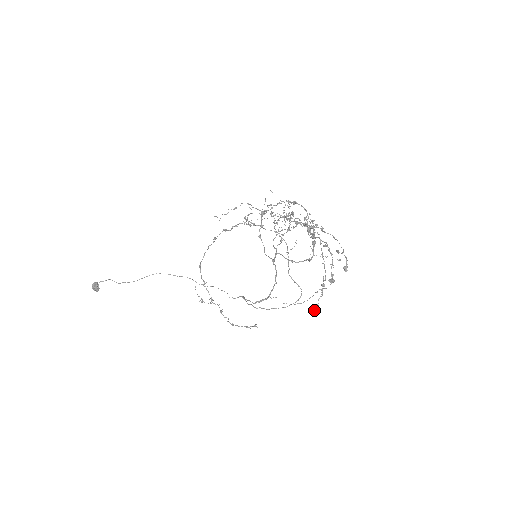
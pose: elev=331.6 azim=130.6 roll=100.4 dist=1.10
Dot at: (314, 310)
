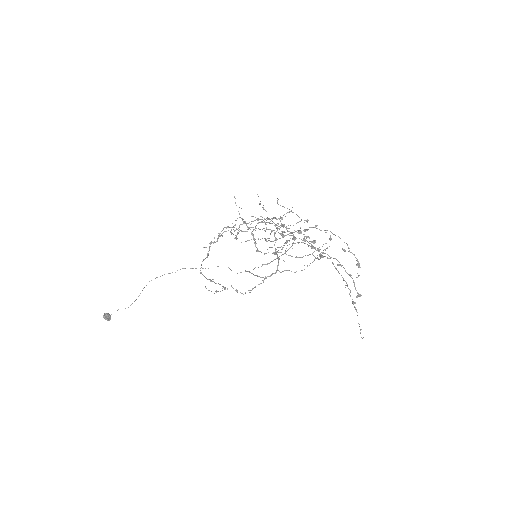
Dot at: (362, 338)
